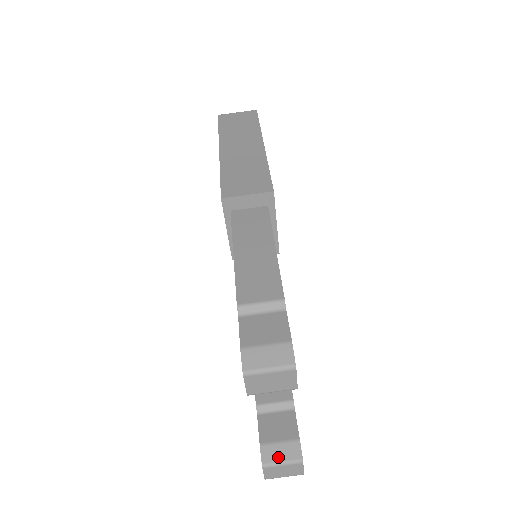
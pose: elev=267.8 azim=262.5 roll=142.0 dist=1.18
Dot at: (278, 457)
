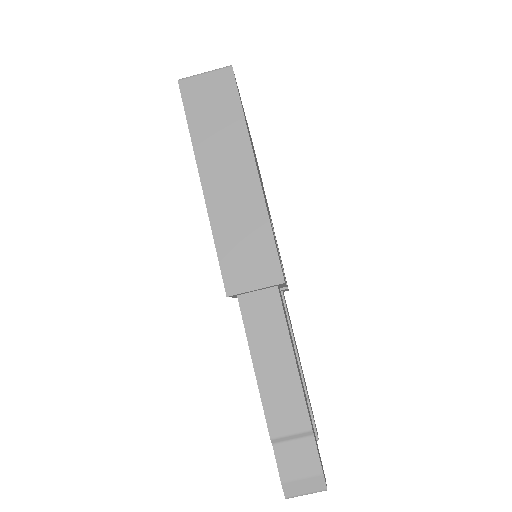
Dot at: occluded
